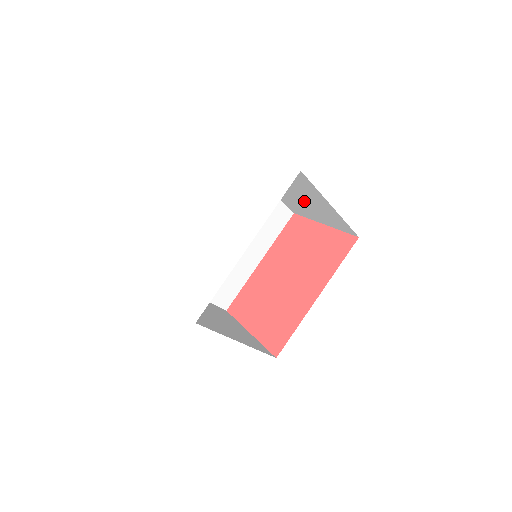
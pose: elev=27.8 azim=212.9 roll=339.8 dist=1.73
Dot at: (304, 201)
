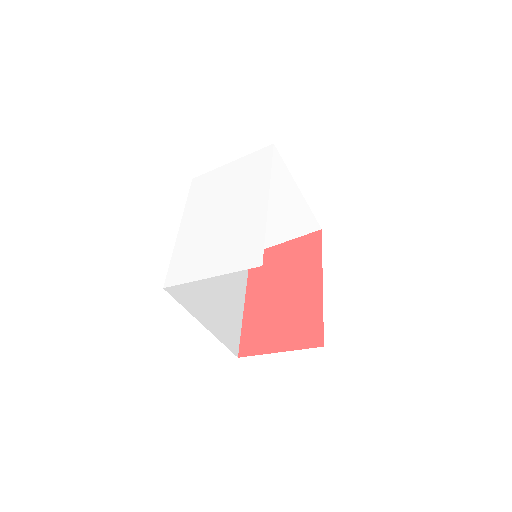
Dot at: (268, 210)
